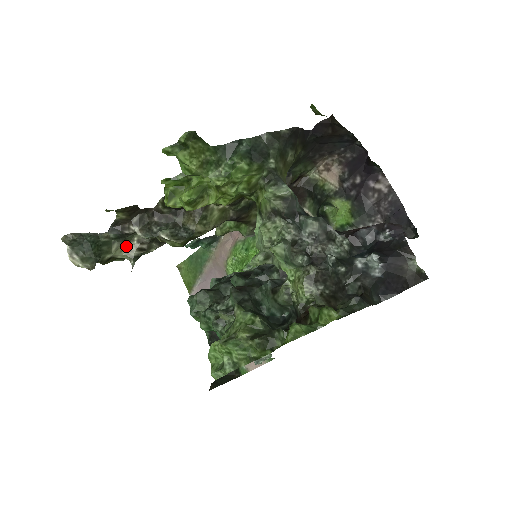
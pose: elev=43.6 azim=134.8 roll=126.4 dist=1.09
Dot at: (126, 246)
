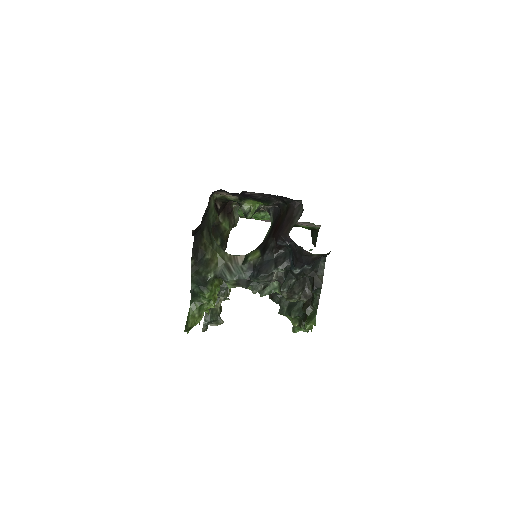
Dot at: occluded
